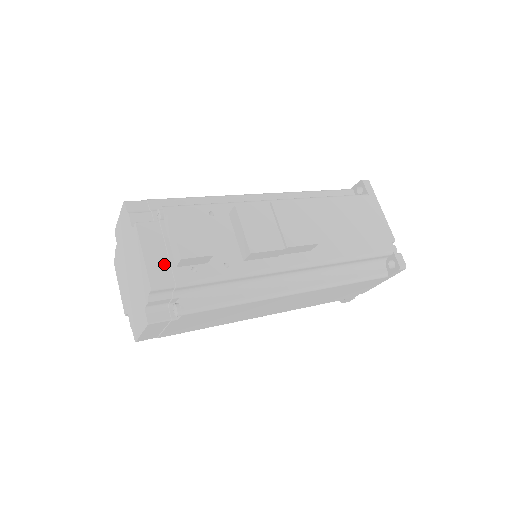
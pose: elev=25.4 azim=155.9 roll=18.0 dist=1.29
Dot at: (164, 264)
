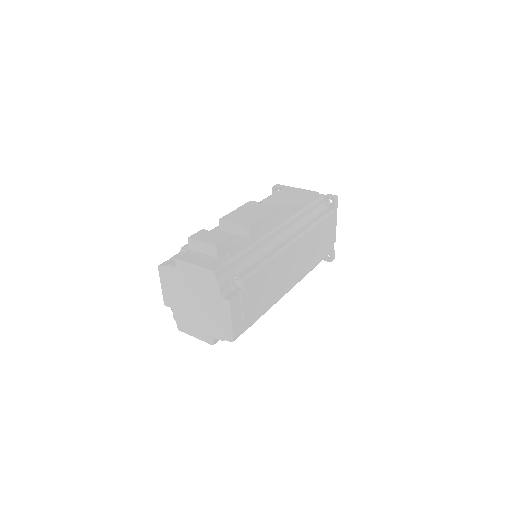
Dot at: (209, 261)
